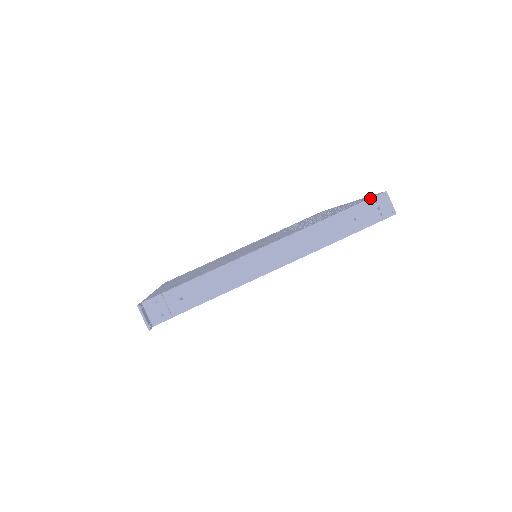
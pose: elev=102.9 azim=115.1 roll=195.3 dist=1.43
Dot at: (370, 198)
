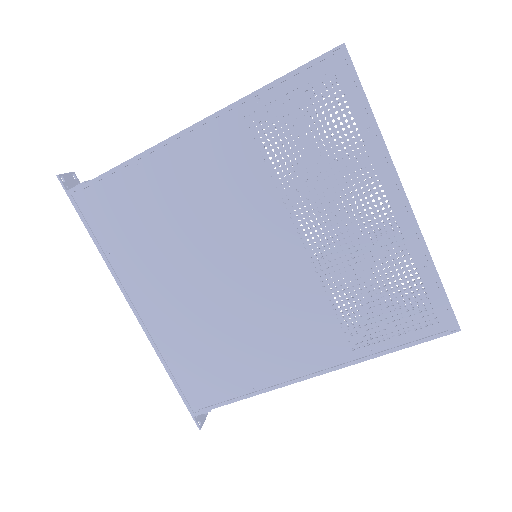
Dot at: occluded
